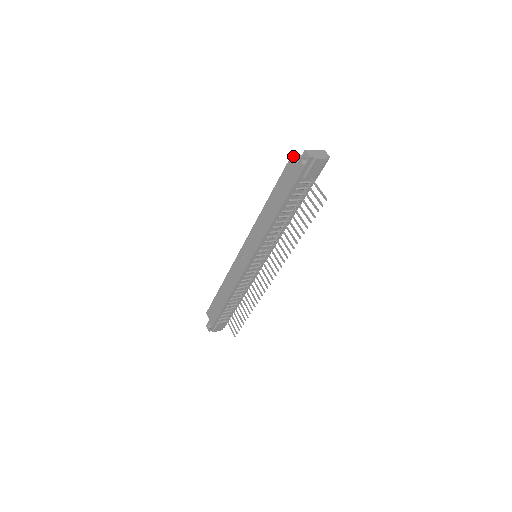
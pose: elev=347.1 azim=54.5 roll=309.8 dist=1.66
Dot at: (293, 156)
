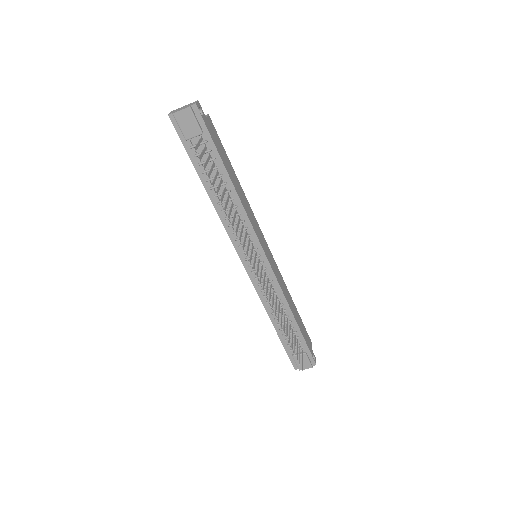
Dot at: occluded
